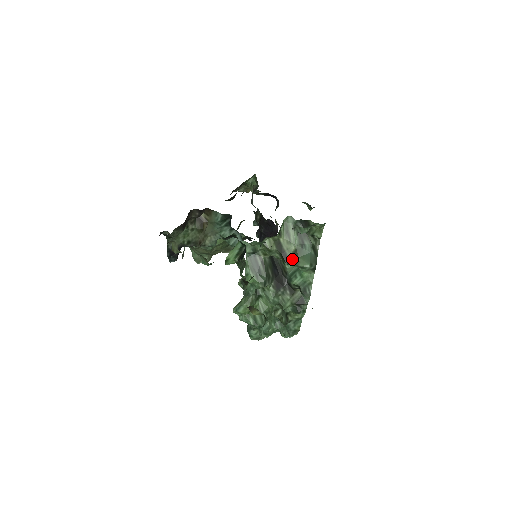
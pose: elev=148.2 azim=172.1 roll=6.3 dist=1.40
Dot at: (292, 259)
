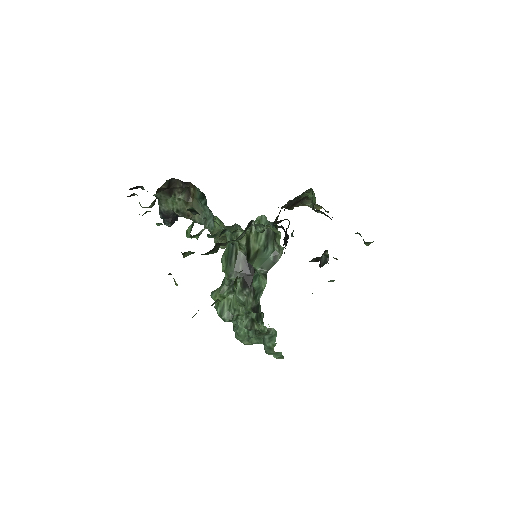
Dot at: (252, 258)
